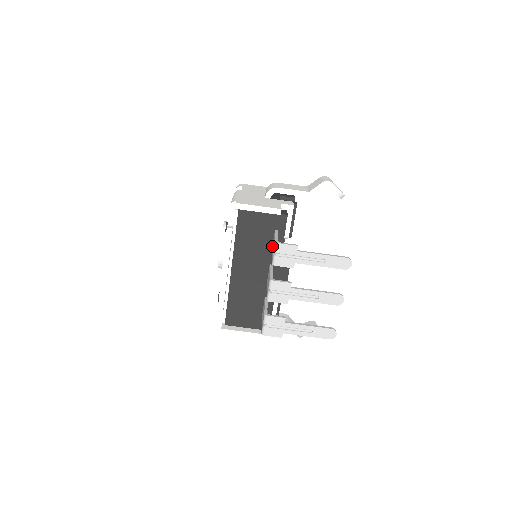
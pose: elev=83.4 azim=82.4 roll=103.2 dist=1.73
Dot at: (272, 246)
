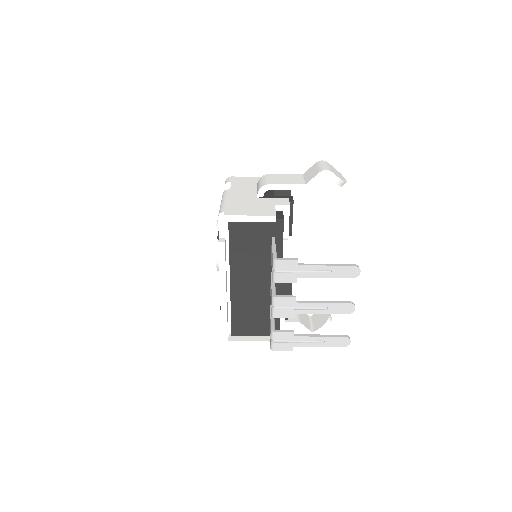
Dot at: (271, 254)
